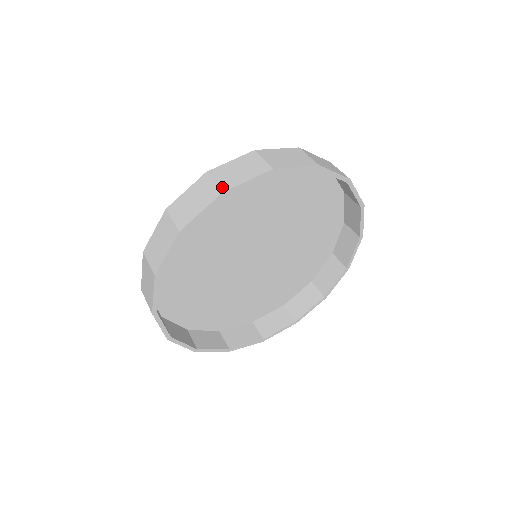
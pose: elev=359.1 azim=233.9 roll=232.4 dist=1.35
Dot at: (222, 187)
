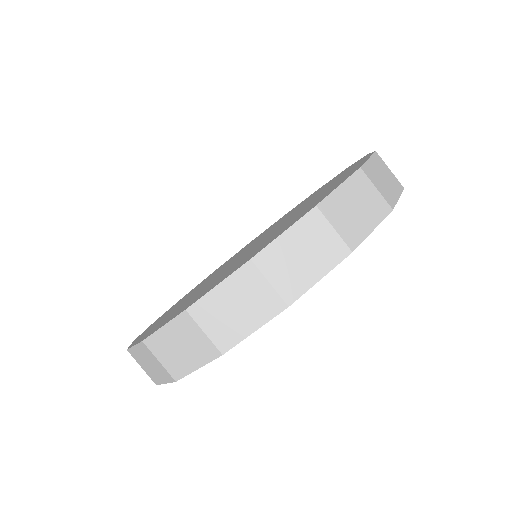
Dot at: (219, 345)
